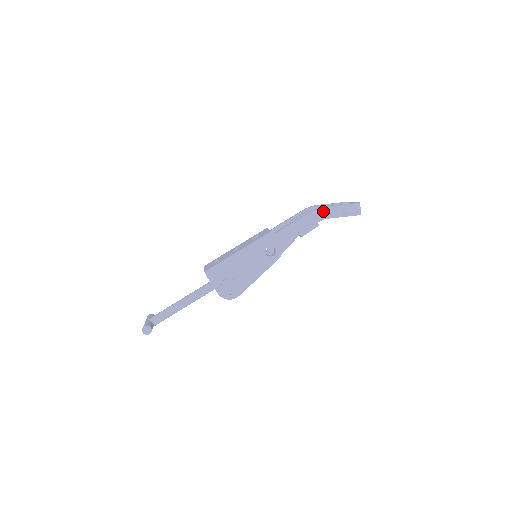
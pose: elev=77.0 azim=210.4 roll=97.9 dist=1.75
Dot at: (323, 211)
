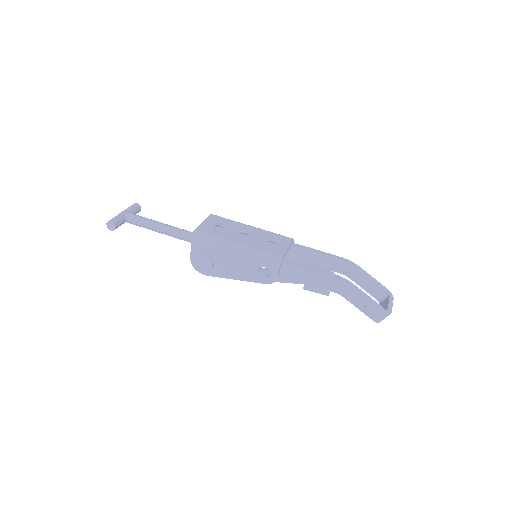
Dot at: (347, 288)
